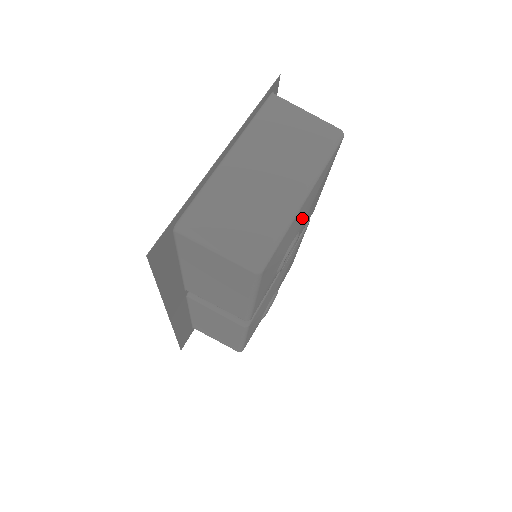
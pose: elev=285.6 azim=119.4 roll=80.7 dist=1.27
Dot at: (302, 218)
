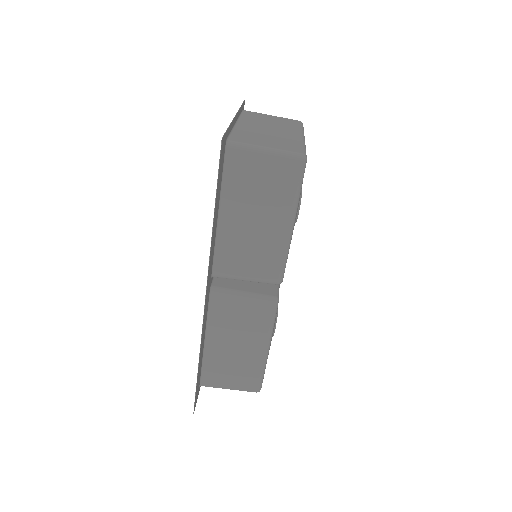
Dot at: occluded
